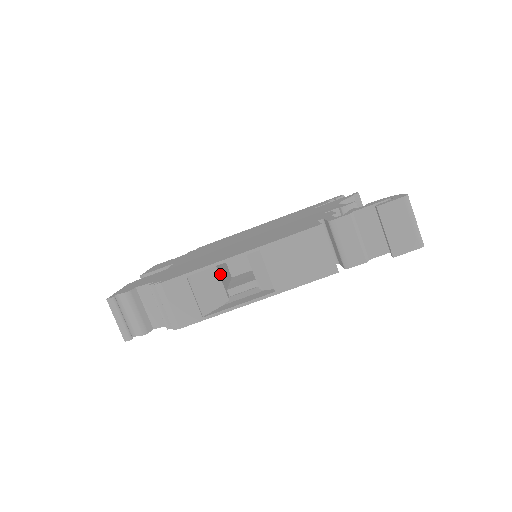
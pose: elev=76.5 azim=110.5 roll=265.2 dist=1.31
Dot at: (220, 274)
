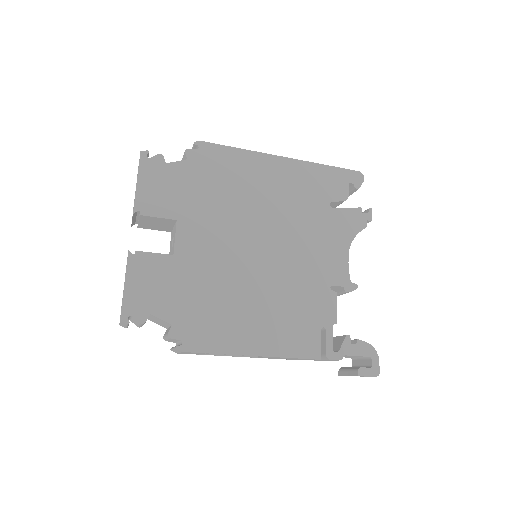
Dot at: occluded
